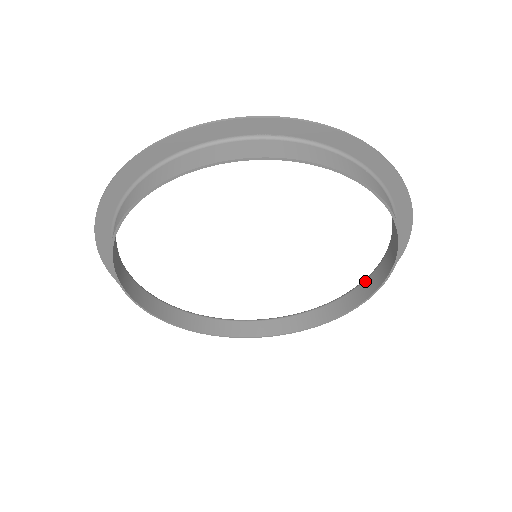
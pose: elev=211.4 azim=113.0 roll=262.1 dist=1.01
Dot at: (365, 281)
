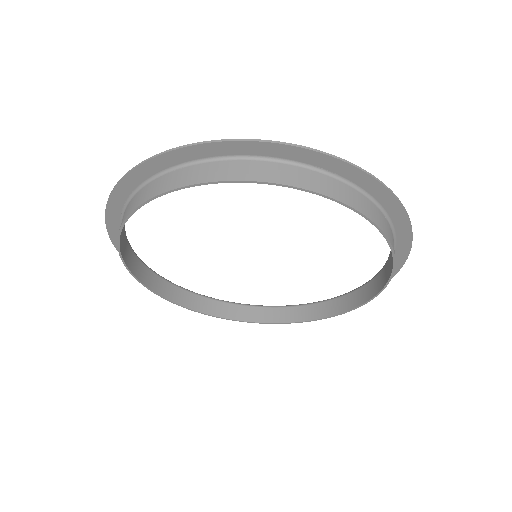
Dot at: (336, 299)
